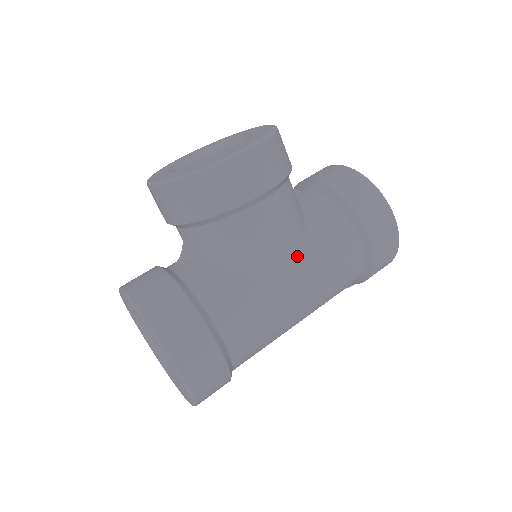
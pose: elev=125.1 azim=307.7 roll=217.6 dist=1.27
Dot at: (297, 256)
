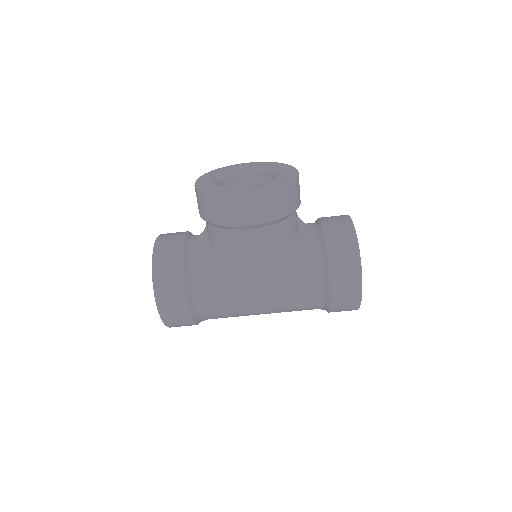
Dot at: (267, 274)
